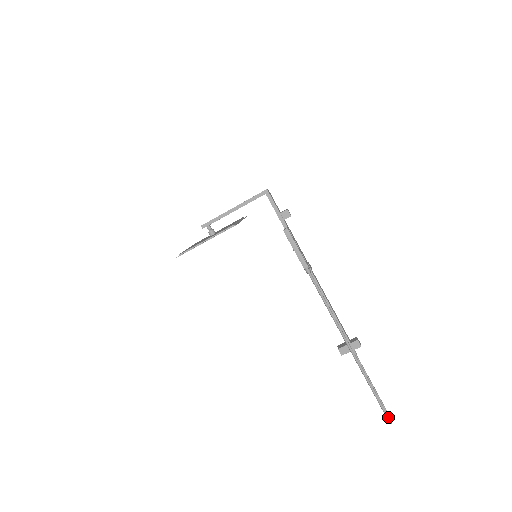
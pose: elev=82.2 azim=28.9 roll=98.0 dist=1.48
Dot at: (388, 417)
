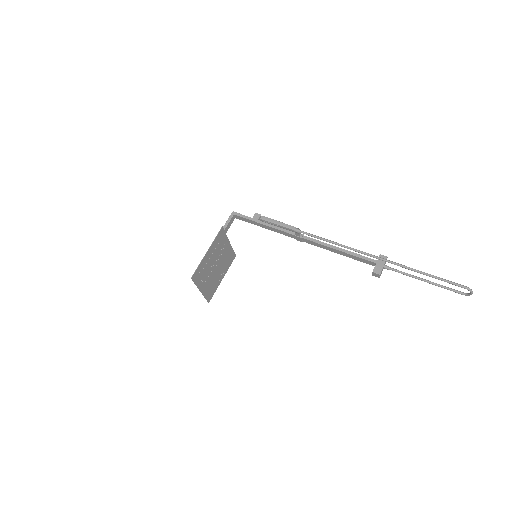
Dot at: (462, 285)
